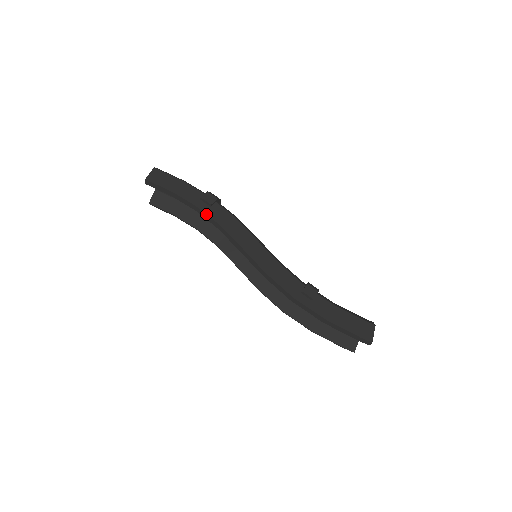
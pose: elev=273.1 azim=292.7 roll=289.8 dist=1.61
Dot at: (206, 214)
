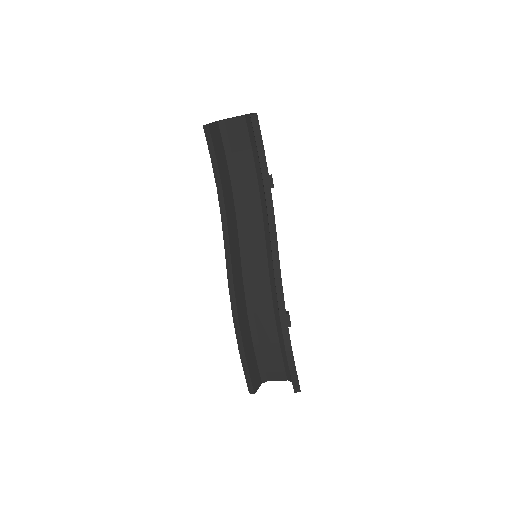
Dot at: occluded
